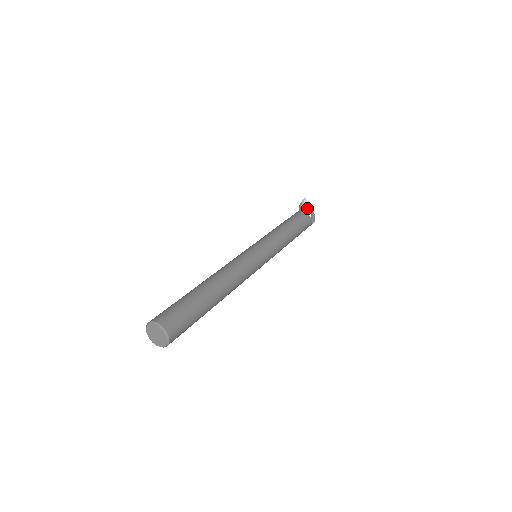
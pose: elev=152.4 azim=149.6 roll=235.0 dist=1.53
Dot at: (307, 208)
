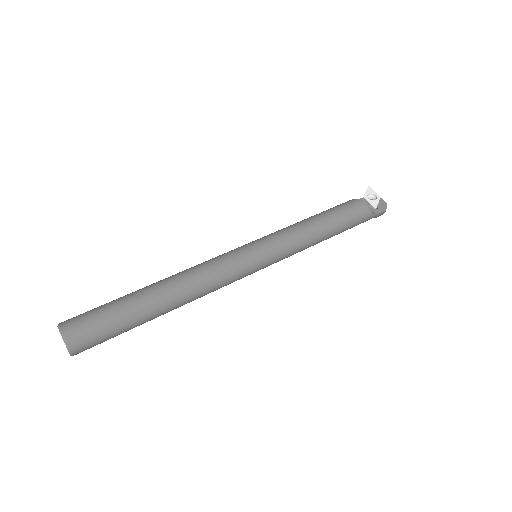
Dot at: (374, 198)
